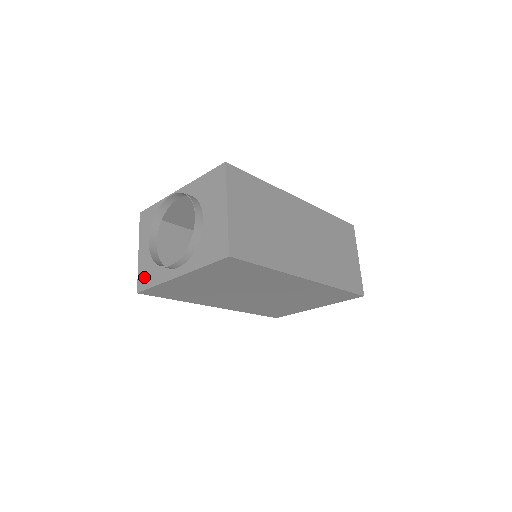
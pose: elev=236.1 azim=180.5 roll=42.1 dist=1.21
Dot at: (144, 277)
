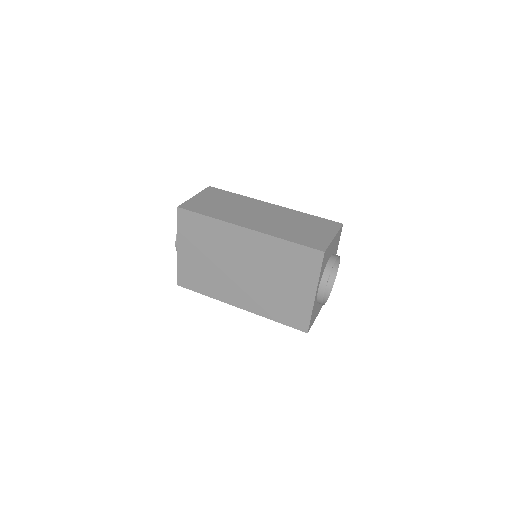
Dot at: occluded
